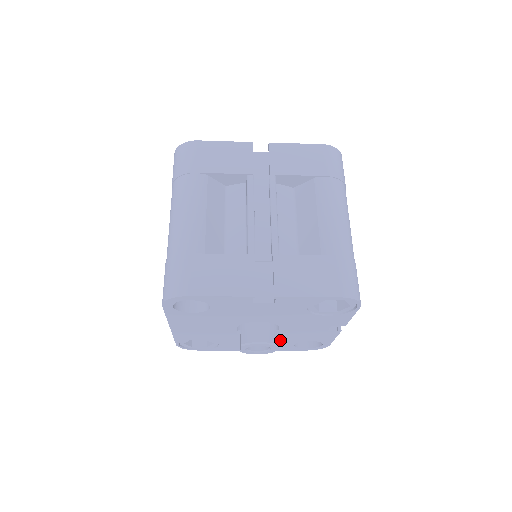
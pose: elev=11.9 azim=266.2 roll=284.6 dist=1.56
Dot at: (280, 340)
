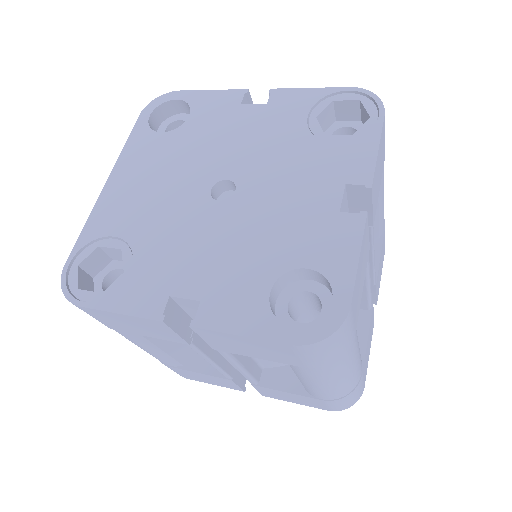
Dot at: occluded
